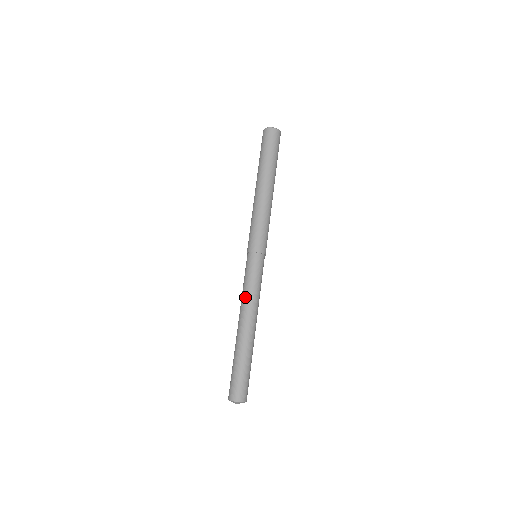
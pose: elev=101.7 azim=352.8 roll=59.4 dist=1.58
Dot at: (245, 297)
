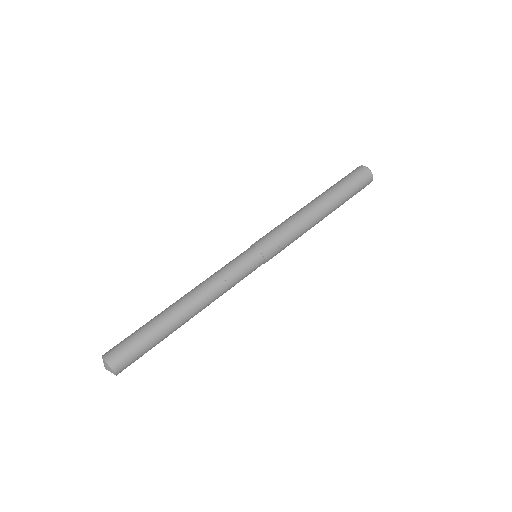
Dot at: occluded
